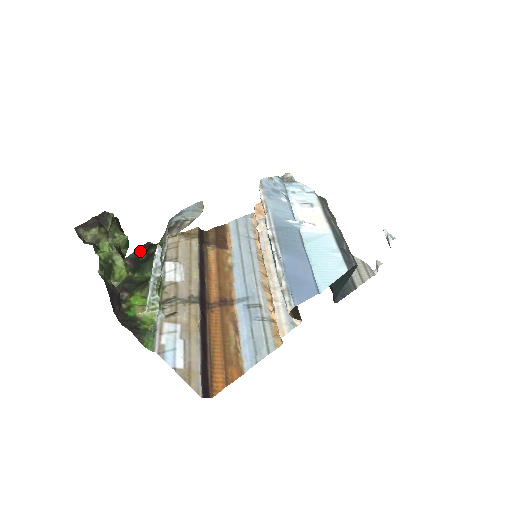
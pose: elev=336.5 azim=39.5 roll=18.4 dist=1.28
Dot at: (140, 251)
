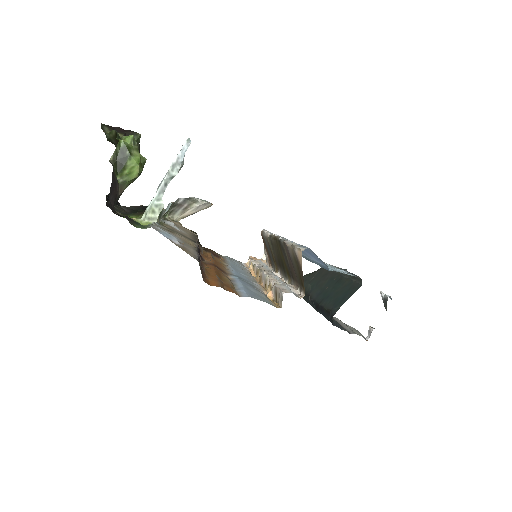
Dot at: (140, 208)
